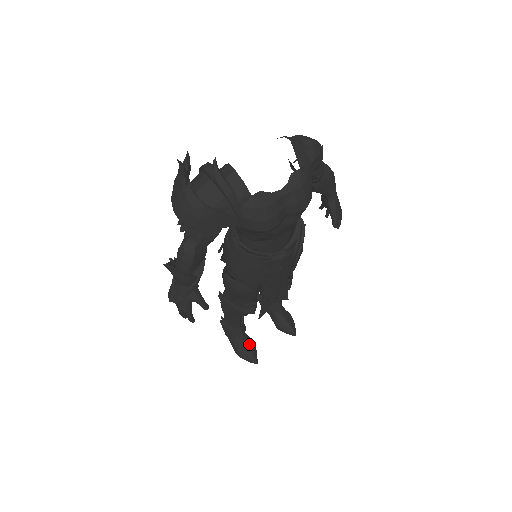
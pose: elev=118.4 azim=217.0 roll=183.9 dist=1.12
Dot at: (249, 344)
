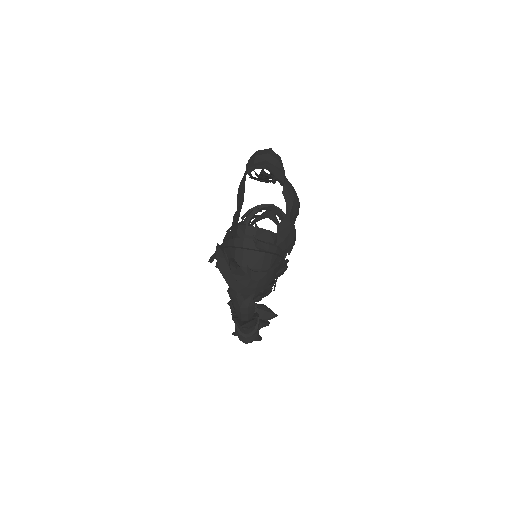
Dot at: (263, 309)
